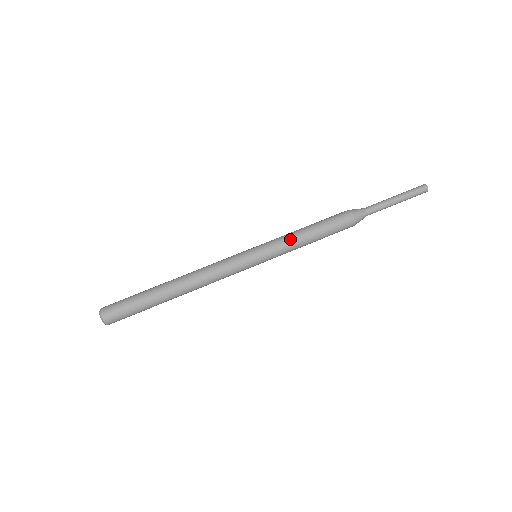
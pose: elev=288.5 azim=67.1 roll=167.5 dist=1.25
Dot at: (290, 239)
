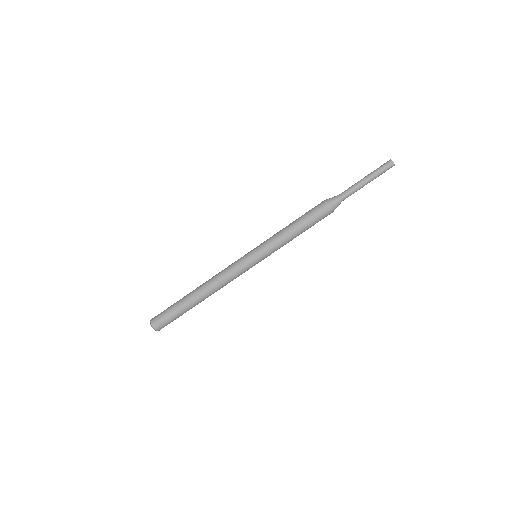
Dot at: (283, 243)
